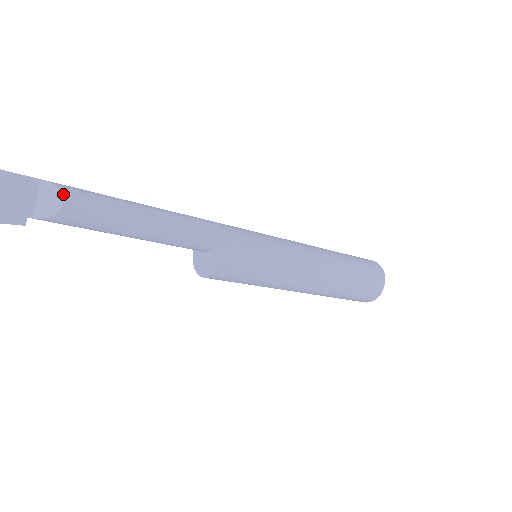
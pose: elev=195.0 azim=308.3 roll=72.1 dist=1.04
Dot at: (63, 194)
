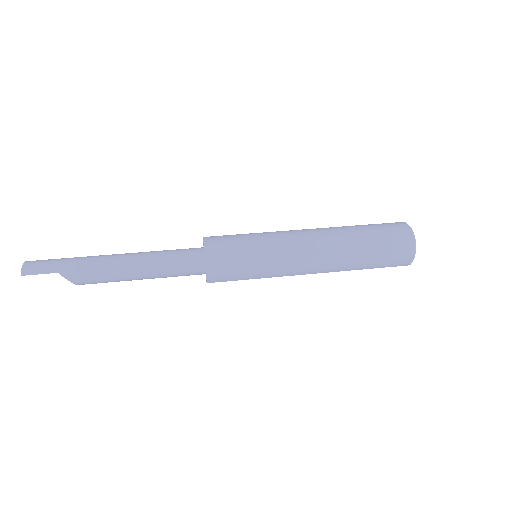
Dot at: (76, 284)
